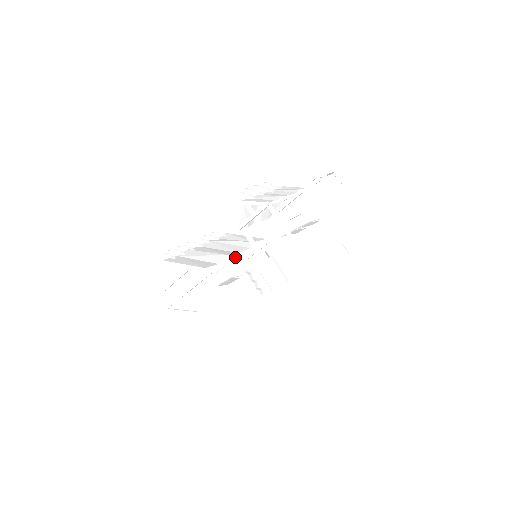
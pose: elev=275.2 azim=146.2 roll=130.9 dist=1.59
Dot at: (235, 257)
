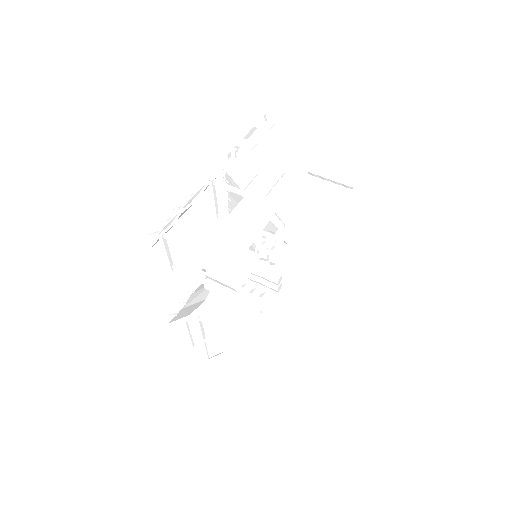
Dot at: occluded
